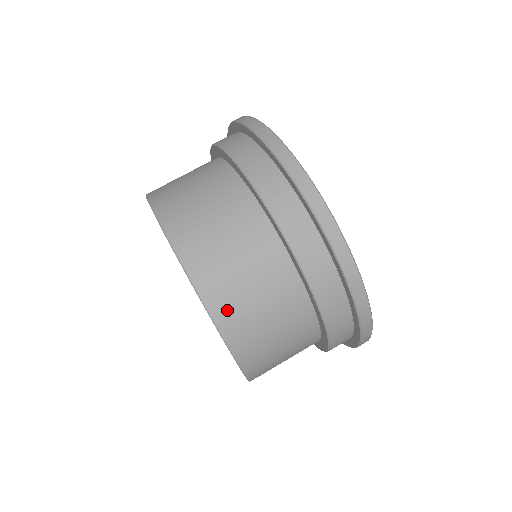
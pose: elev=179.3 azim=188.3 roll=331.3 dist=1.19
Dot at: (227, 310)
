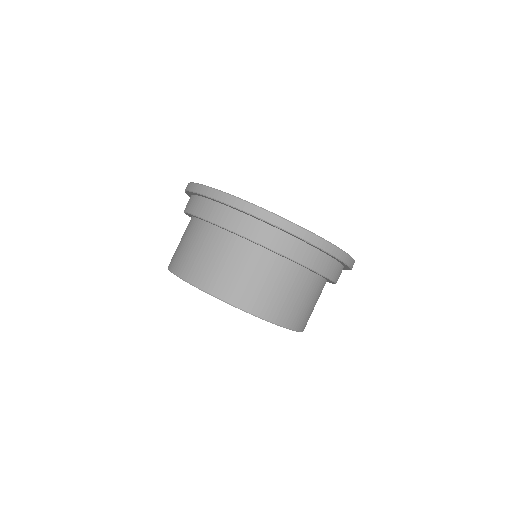
Dot at: occluded
